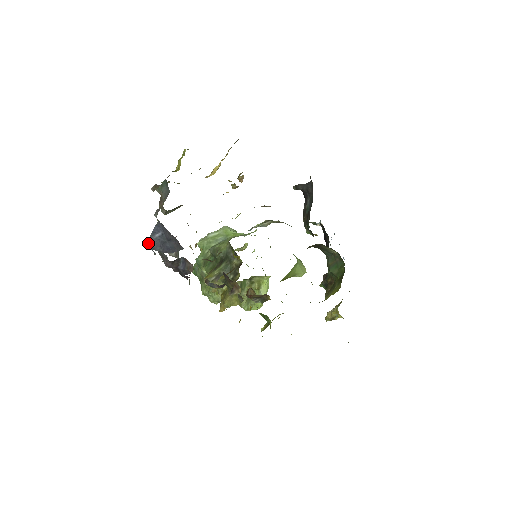
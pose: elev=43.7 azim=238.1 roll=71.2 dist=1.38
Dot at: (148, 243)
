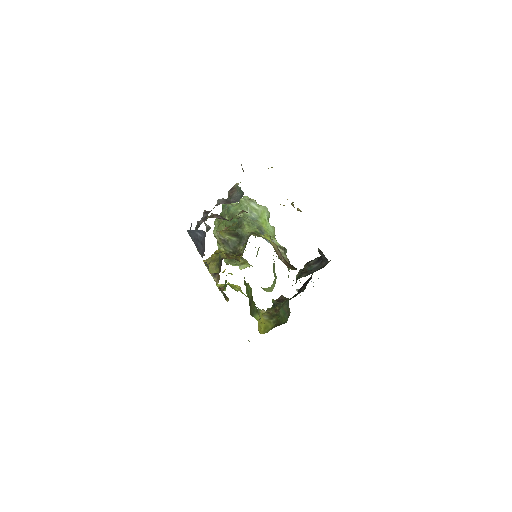
Dot at: (191, 231)
